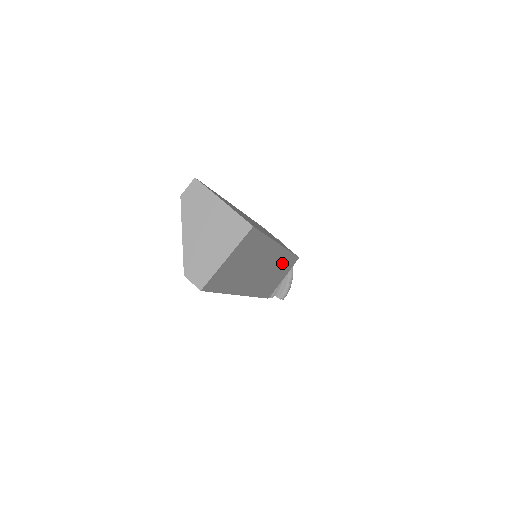
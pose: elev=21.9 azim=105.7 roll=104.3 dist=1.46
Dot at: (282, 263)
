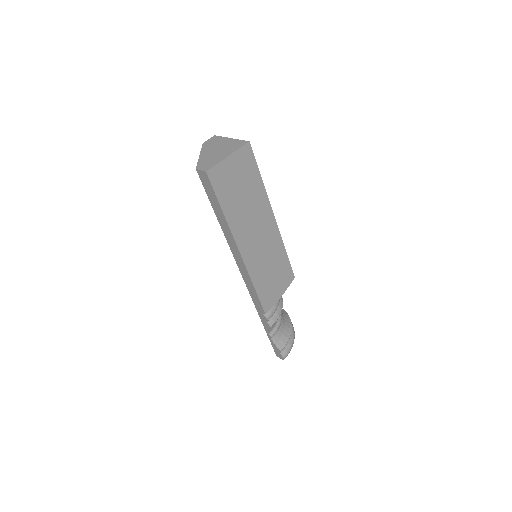
Dot at: (277, 257)
